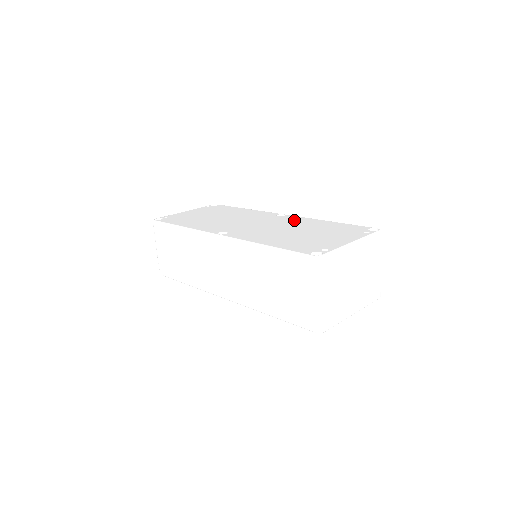
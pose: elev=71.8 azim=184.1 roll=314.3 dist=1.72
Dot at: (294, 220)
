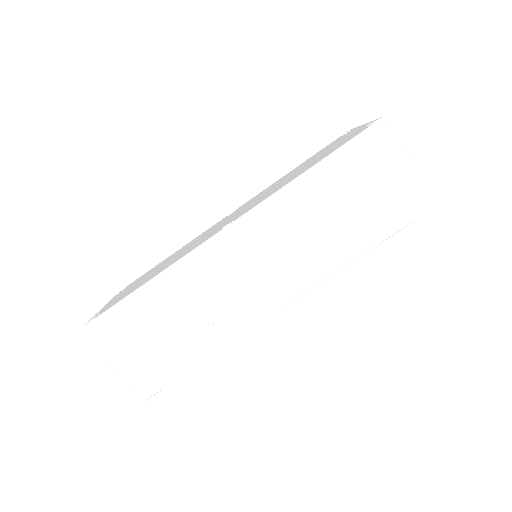
Dot at: (259, 194)
